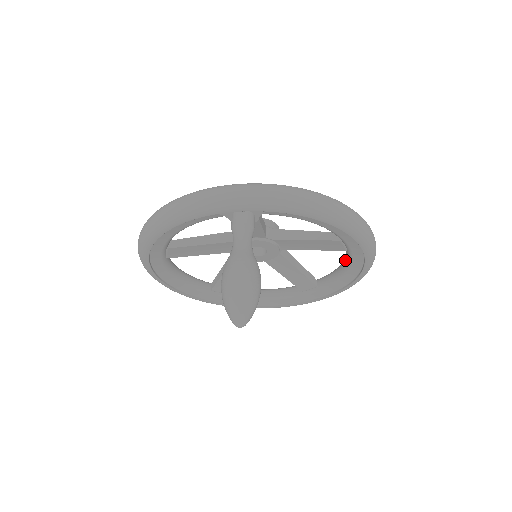
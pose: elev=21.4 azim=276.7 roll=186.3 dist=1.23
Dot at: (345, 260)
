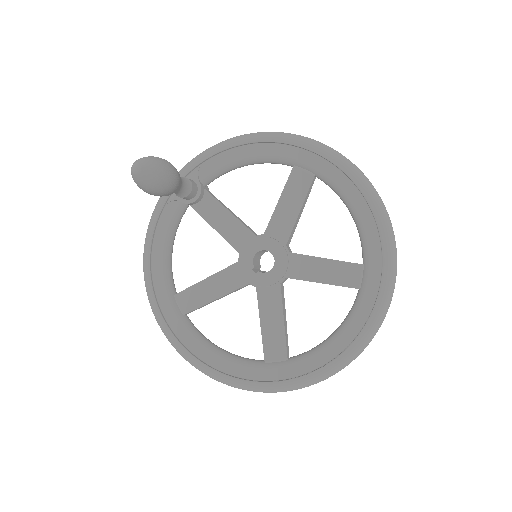
Dot at: occluded
